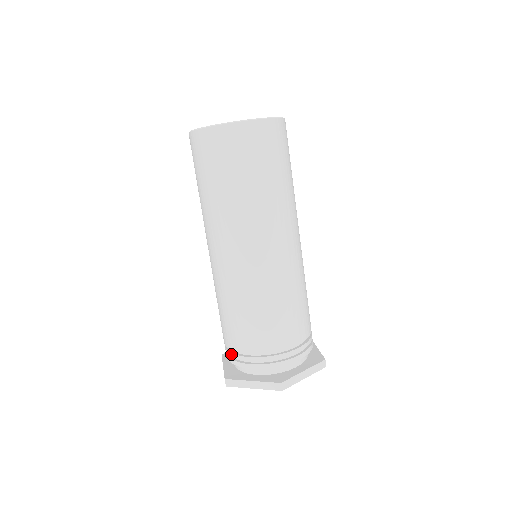
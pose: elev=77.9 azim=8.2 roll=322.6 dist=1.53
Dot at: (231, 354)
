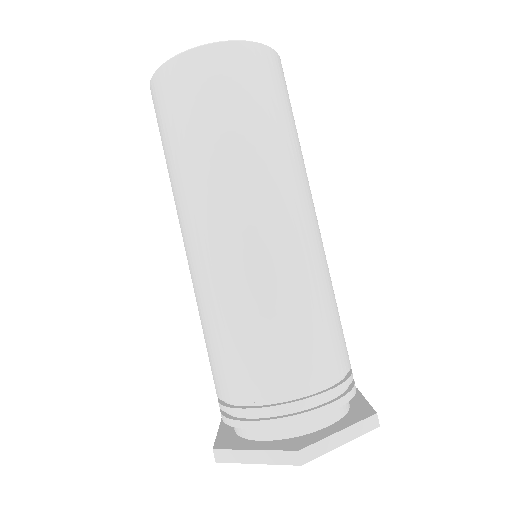
Dot at: (223, 407)
